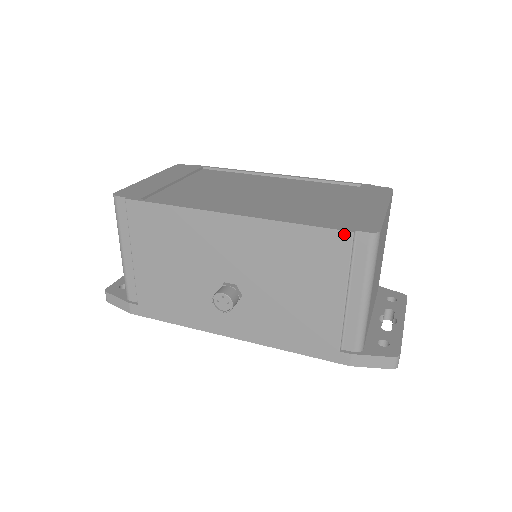
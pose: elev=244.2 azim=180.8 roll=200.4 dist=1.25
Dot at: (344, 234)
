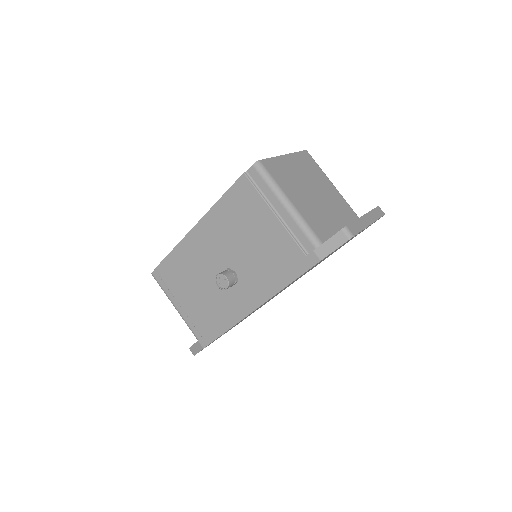
Dot at: (241, 179)
